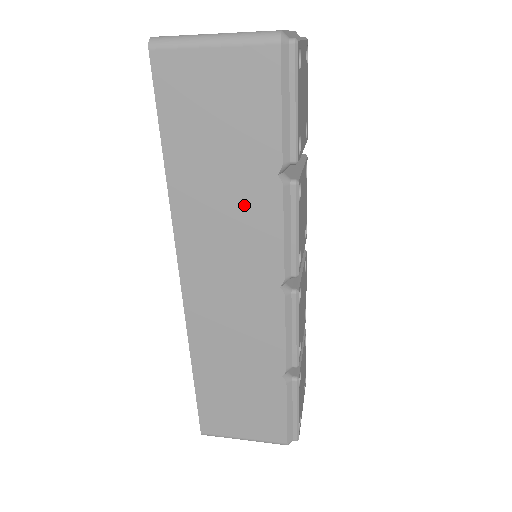
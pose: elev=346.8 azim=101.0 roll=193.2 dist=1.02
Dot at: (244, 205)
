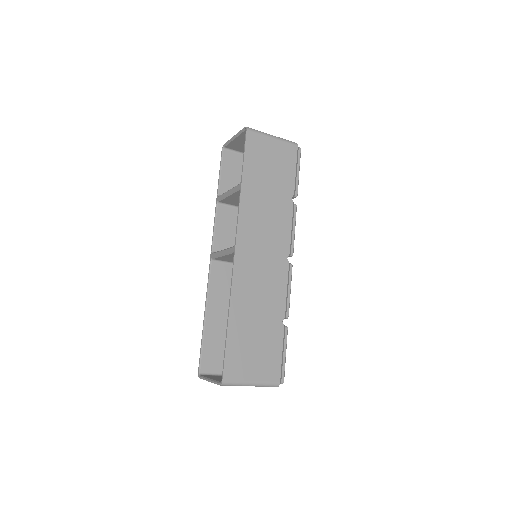
Dot at: (276, 209)
